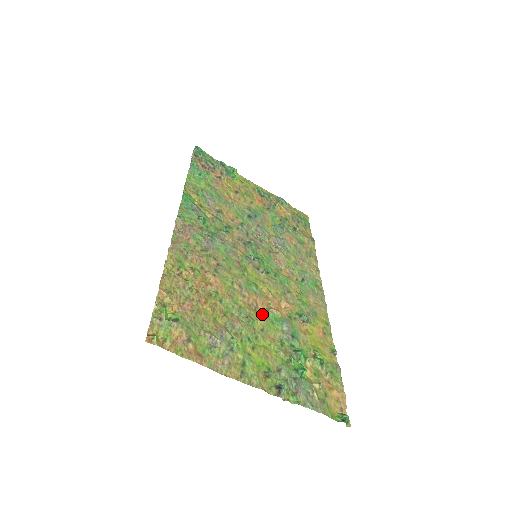
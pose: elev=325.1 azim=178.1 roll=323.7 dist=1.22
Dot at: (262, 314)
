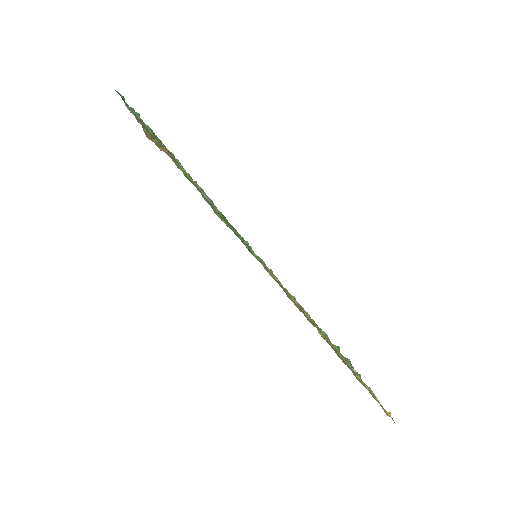
Dot at: occluded
